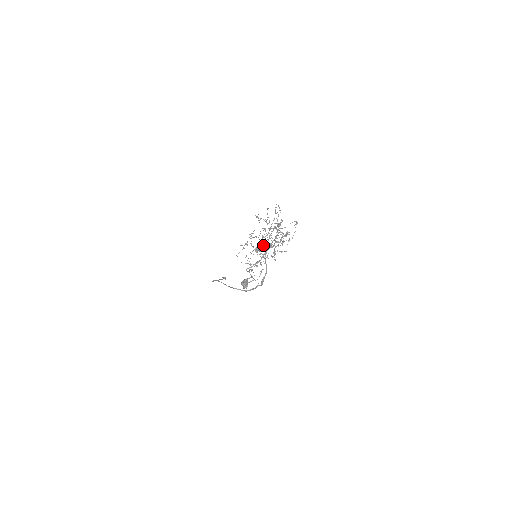
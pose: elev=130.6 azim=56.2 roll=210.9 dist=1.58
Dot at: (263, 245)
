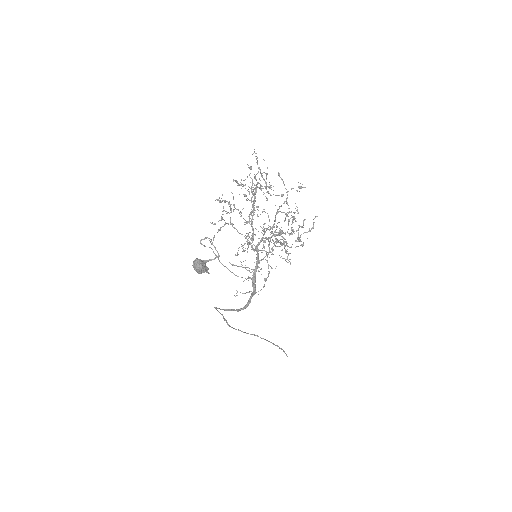
Dot at: occluded
